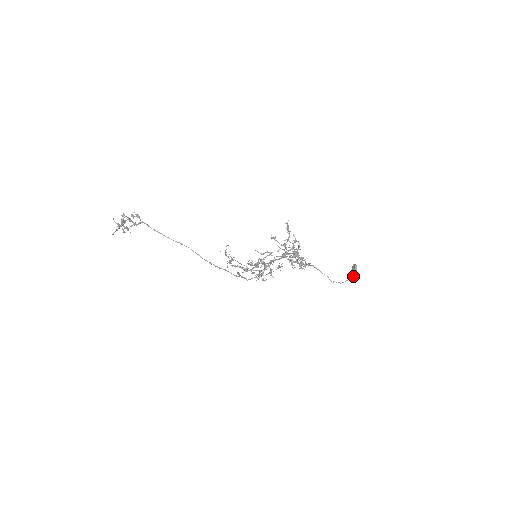
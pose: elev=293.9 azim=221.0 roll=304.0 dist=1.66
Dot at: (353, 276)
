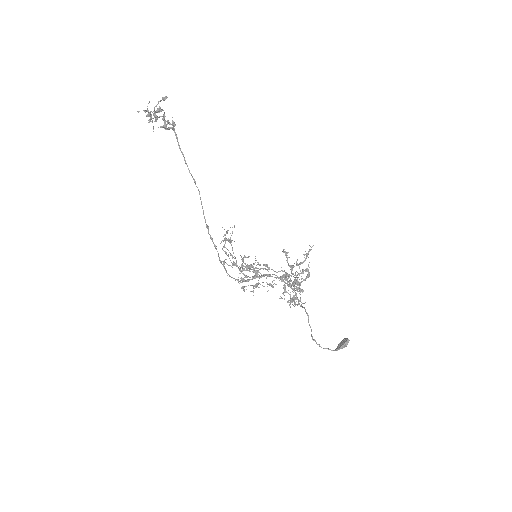
Dot at: (338, 349)
